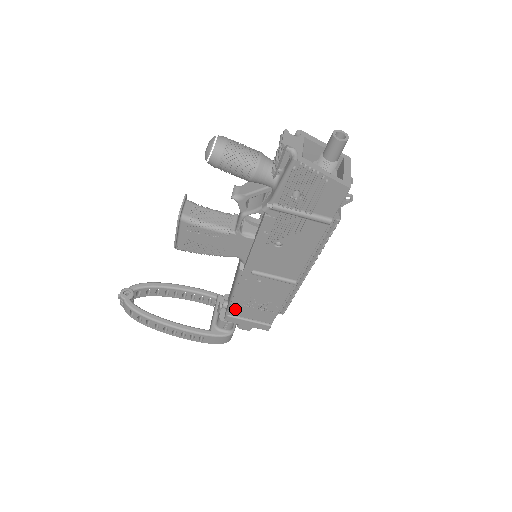
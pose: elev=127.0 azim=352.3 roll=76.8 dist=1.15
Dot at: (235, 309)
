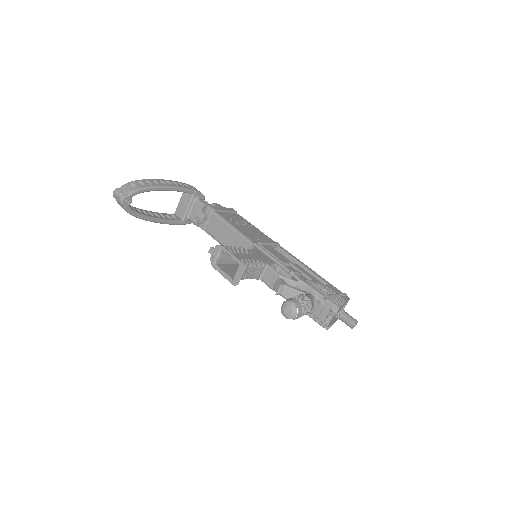
Dot at: occluded
